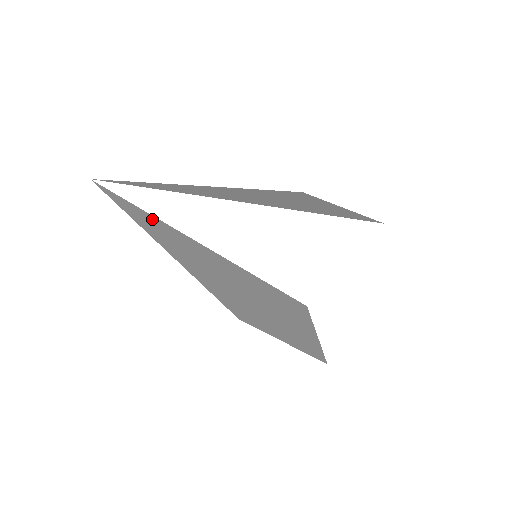
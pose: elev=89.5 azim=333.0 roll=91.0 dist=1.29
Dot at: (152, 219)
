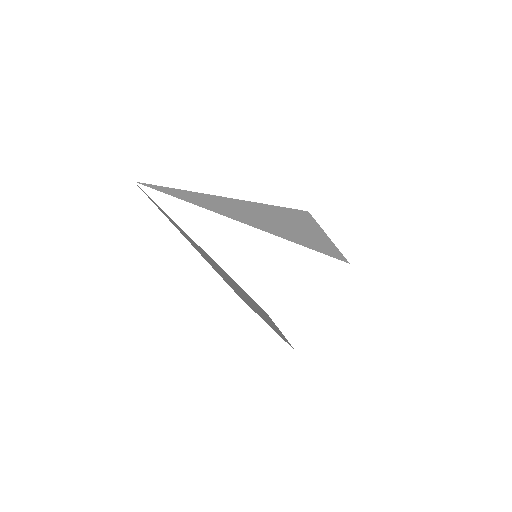
Dot at: occluded
